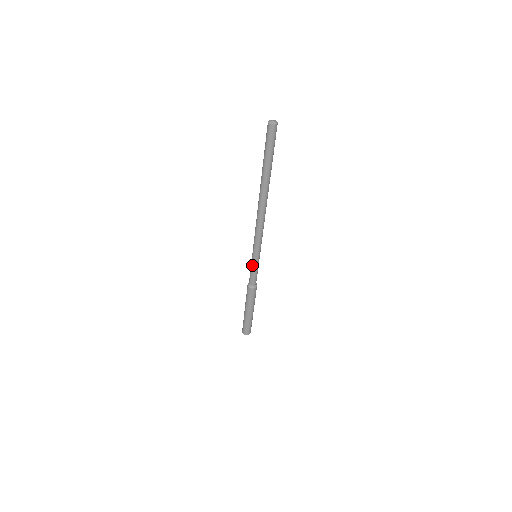
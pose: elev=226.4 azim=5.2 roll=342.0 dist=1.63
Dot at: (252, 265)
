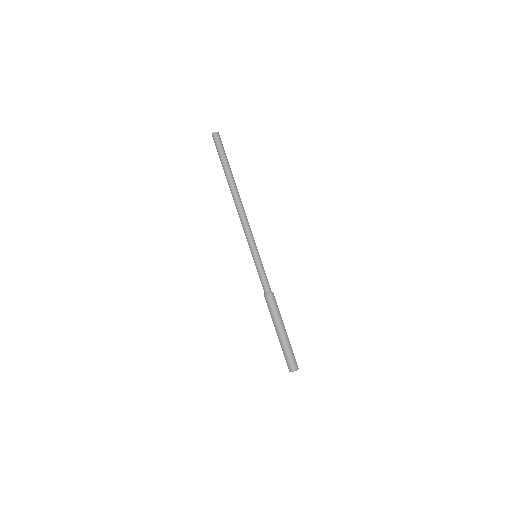
Dot at: (259, 265)
